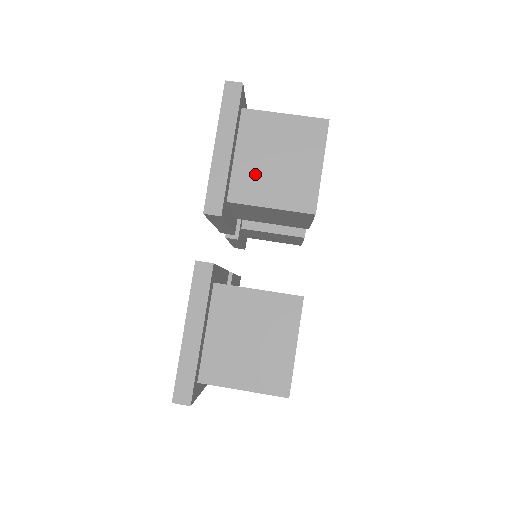
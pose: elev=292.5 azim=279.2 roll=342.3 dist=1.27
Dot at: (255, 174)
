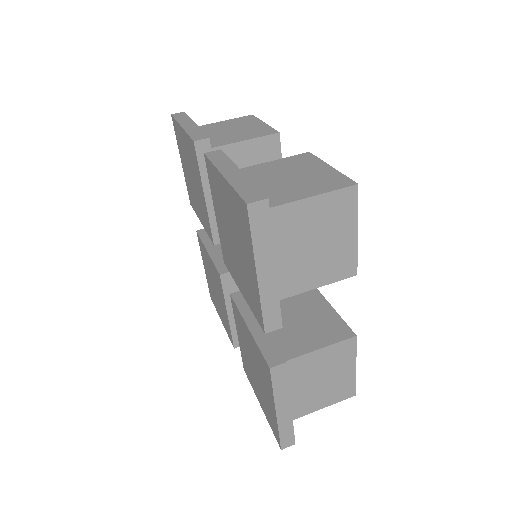
Dot at: (295, 267)
